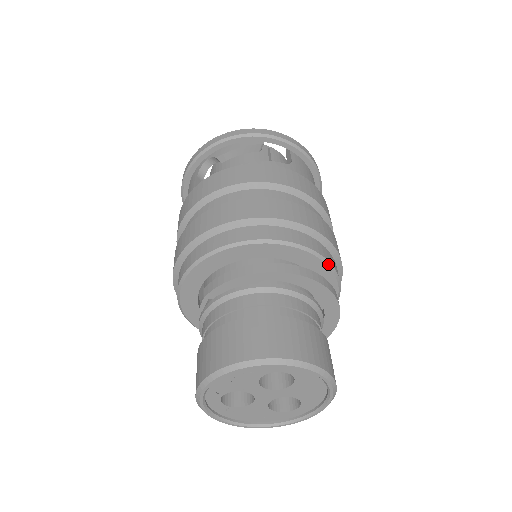
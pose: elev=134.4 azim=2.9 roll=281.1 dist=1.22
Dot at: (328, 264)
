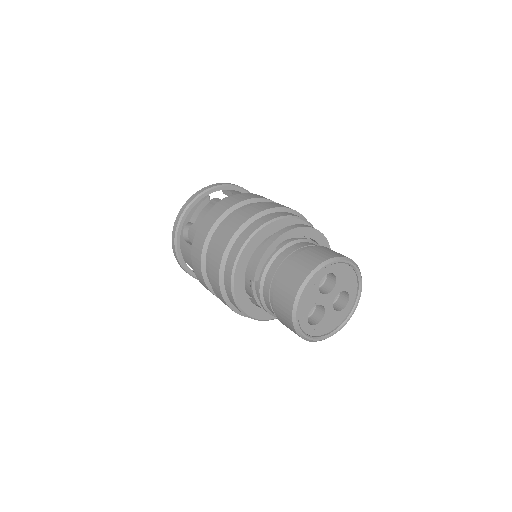
Dot at: (300, 219)
